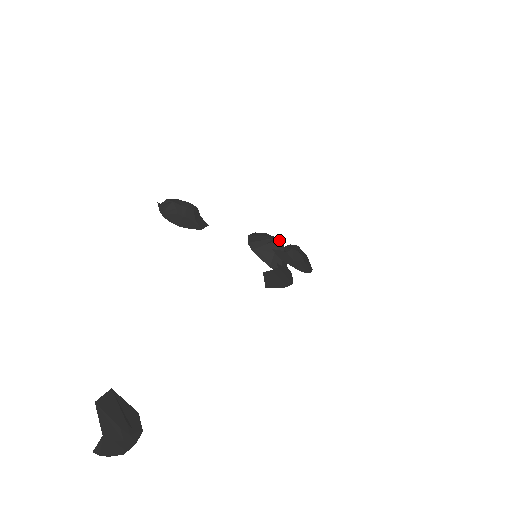
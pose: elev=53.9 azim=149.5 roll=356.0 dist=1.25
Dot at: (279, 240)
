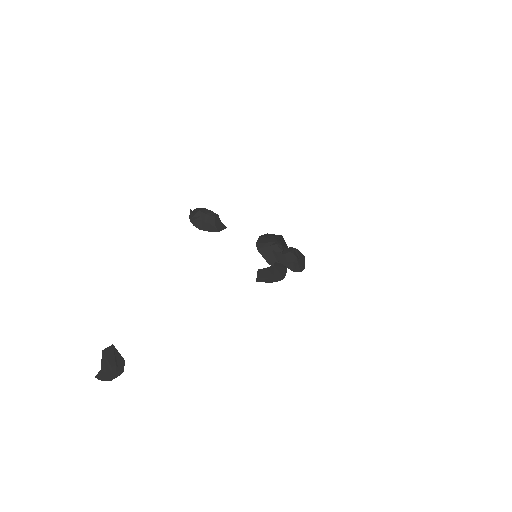
Dot at: (280, 243)
